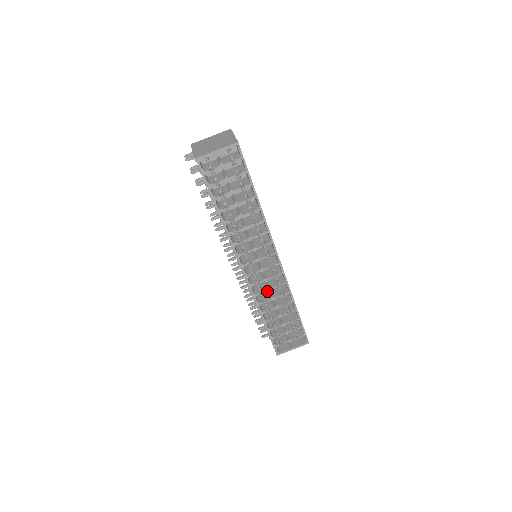
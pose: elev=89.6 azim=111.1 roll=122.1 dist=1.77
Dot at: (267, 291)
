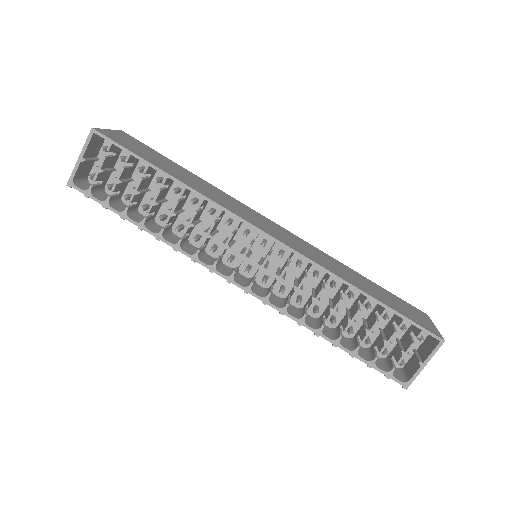
Dot at: (311, 296)
